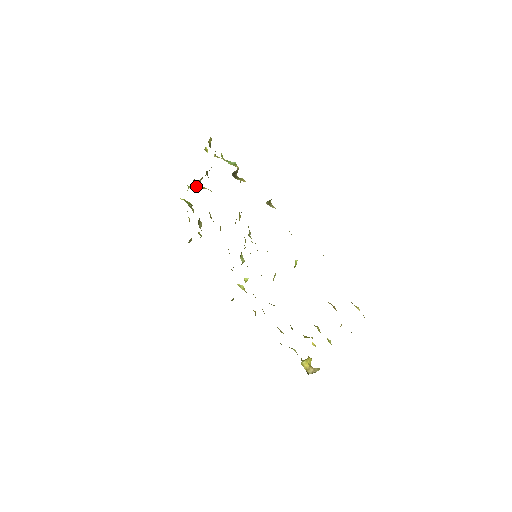
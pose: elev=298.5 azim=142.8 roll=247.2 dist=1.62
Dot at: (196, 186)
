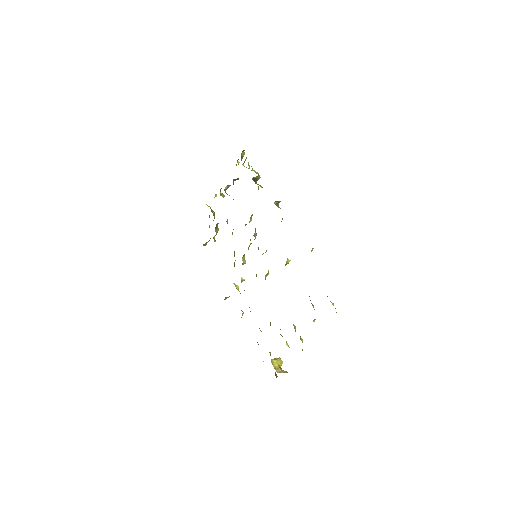
Dot at: (222, 194)
